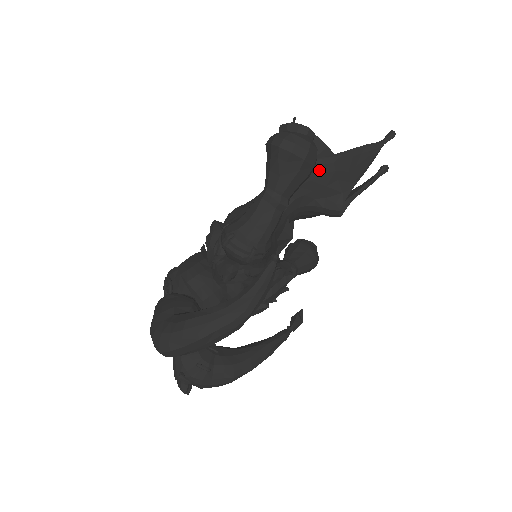
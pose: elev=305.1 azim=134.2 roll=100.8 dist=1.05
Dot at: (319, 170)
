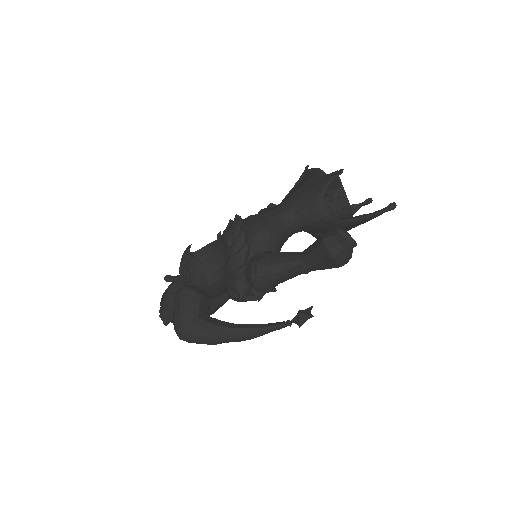
Dot at: (335, 226)
